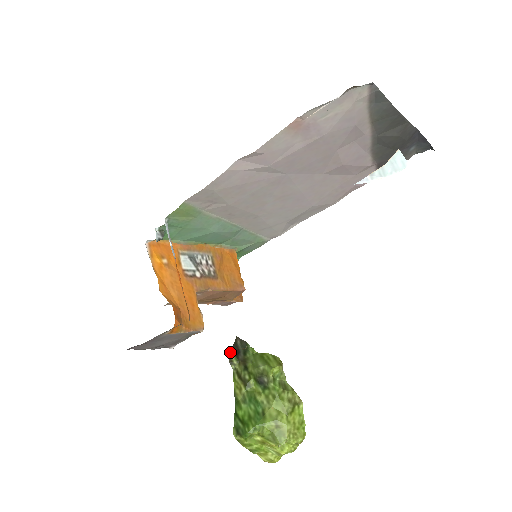
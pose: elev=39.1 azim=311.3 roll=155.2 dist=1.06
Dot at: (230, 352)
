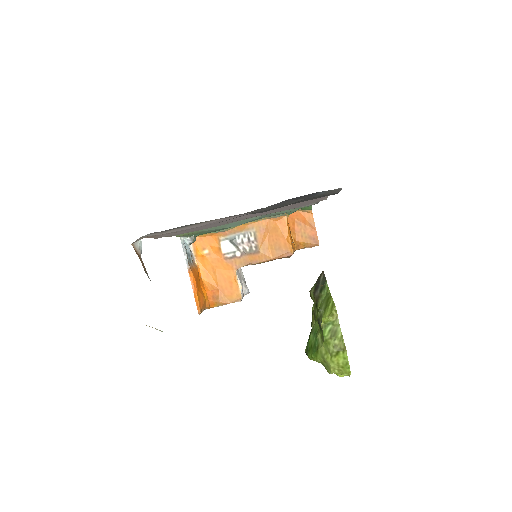
Dot at: occluded
